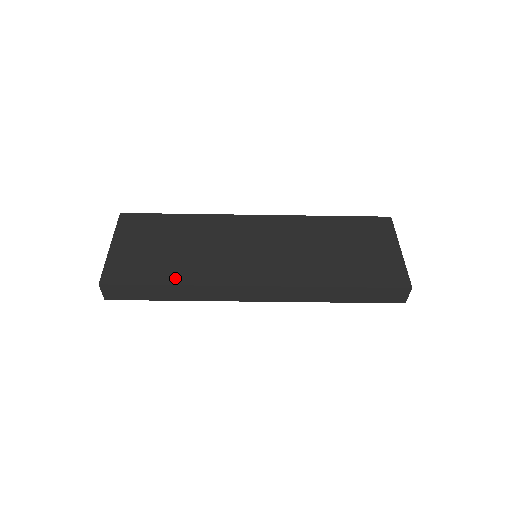
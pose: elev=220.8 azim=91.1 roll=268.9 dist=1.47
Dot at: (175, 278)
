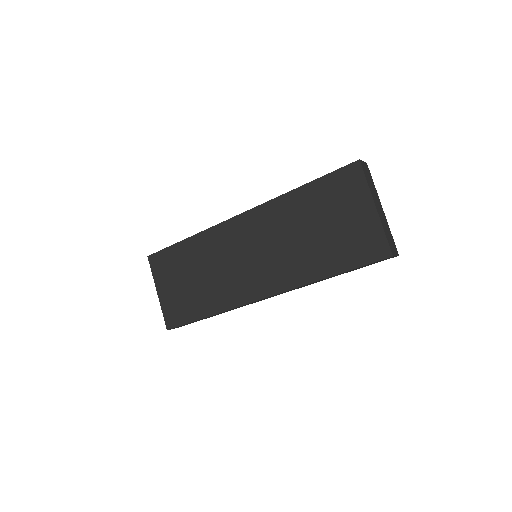
Dot at: (207, 310)
